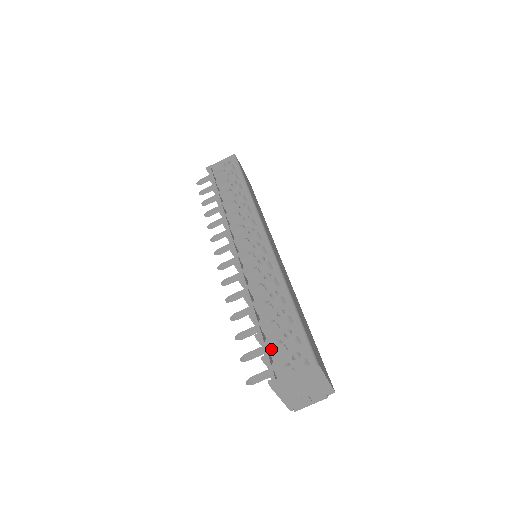
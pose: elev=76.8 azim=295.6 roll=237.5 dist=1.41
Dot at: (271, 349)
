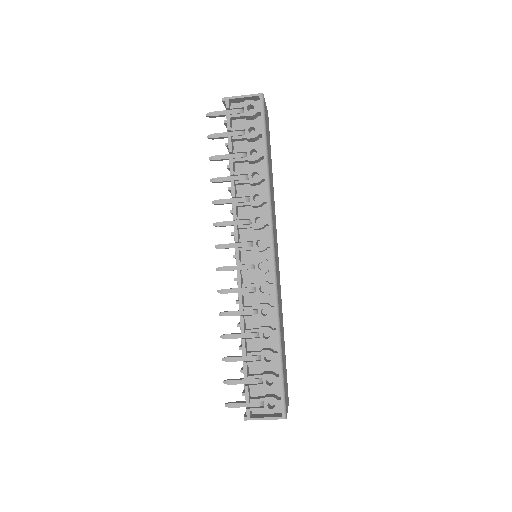
Dot at: (252, 386)
